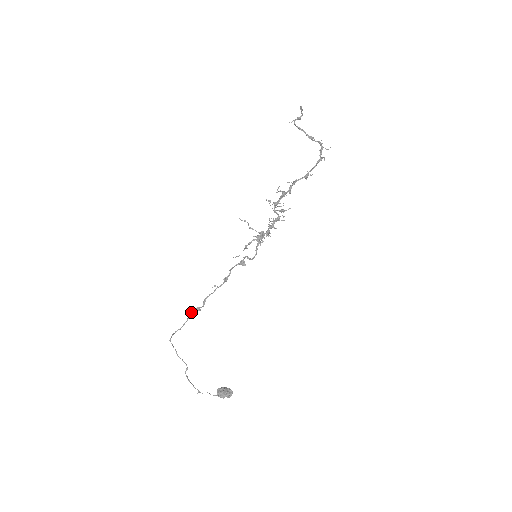
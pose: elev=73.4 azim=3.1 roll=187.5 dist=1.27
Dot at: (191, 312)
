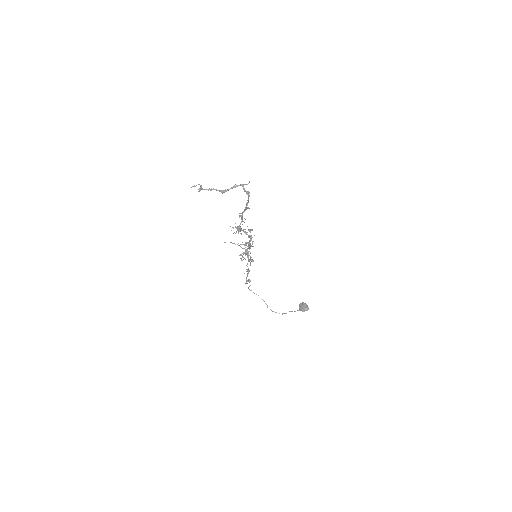
Dot at: (246, 283)
